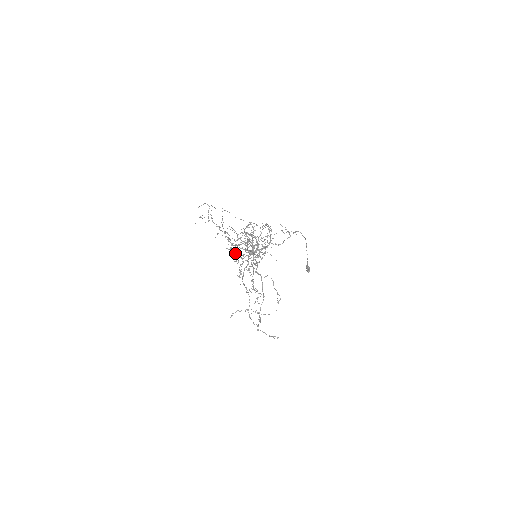
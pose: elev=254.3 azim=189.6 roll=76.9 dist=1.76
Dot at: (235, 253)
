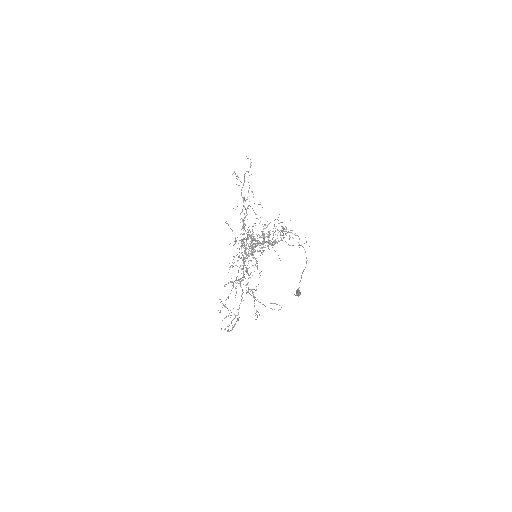
Dot at: (247, 232)
